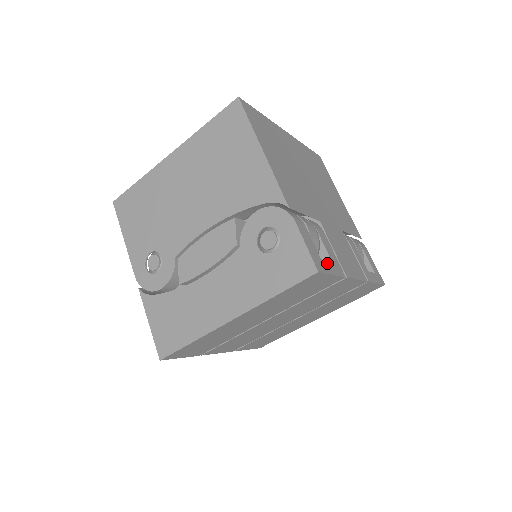
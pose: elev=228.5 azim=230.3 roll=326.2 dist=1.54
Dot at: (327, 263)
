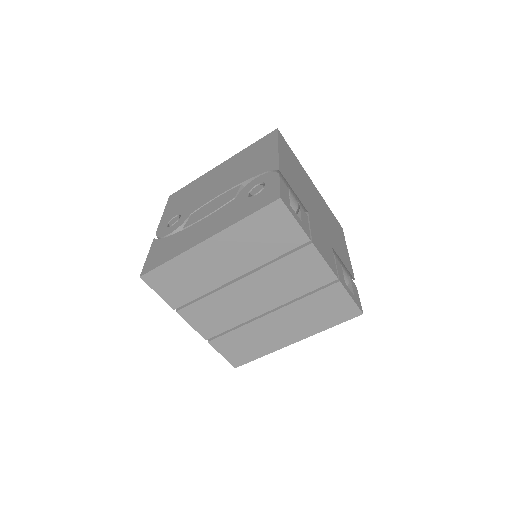
Dot at: (295, 213)
